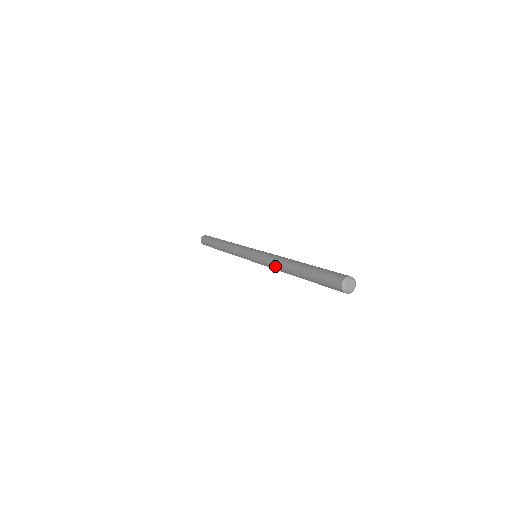
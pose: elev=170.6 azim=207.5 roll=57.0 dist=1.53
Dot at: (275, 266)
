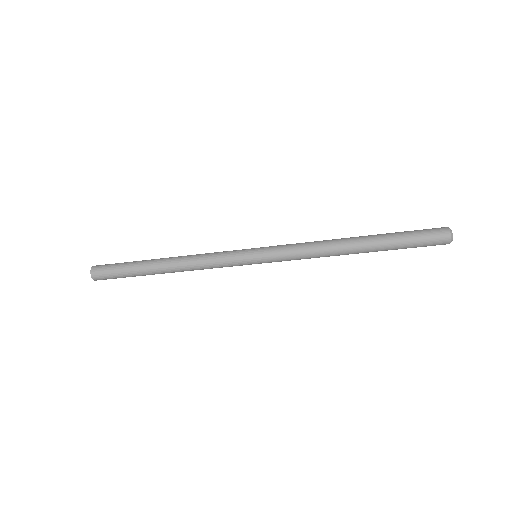
Dot at: (318, 250)
